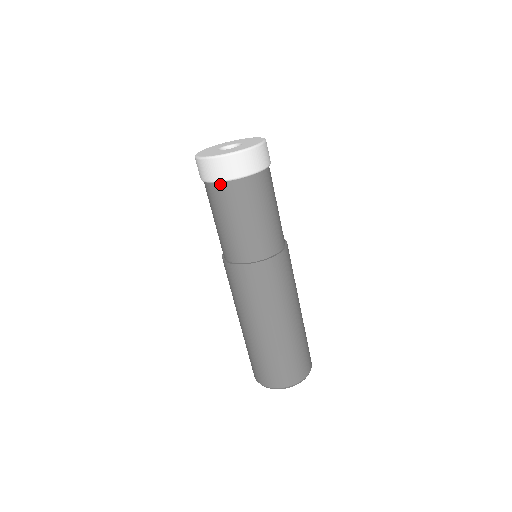
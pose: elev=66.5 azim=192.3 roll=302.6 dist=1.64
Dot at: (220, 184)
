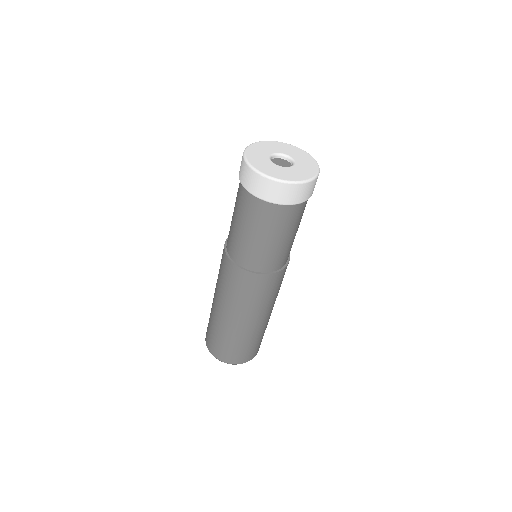
Dot at: (247, 192)
